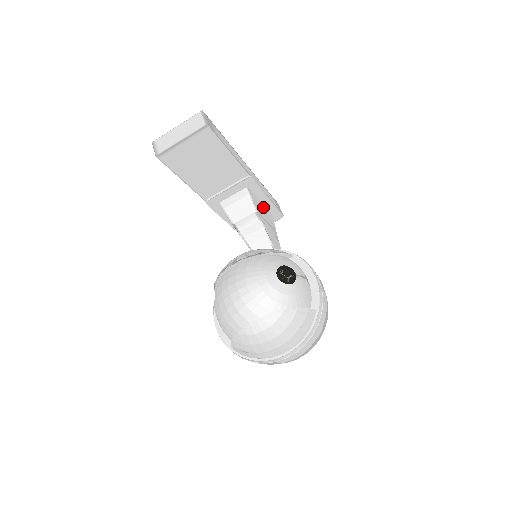
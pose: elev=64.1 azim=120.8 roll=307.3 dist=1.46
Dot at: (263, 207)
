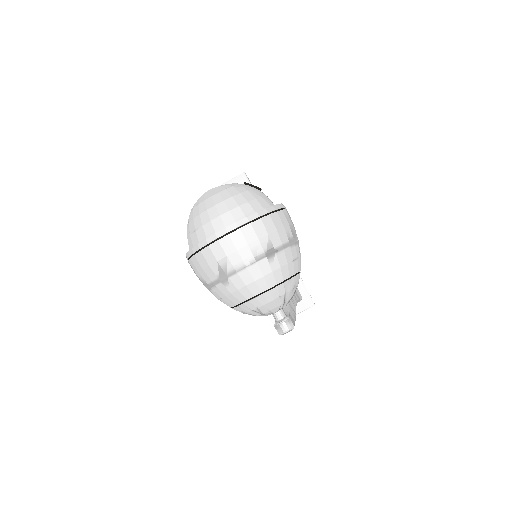
Dot at: occluded
